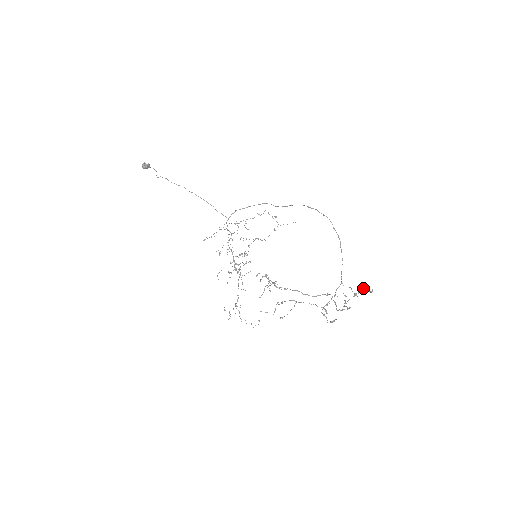
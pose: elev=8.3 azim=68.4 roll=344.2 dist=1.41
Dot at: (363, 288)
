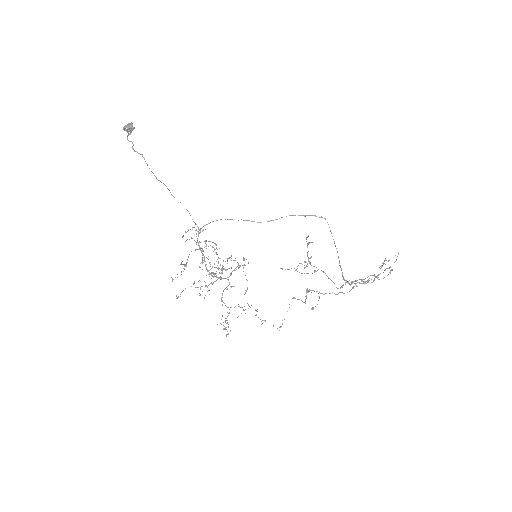
Dot at: occluded
